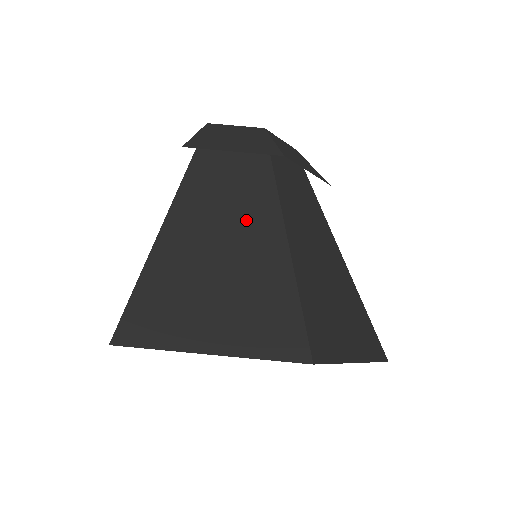
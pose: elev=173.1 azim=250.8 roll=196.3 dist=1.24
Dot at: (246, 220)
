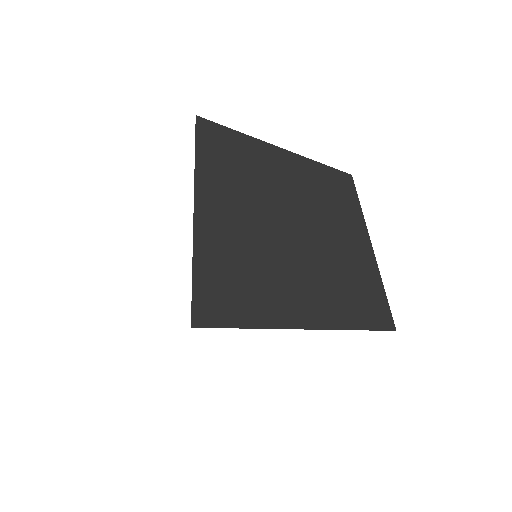
Dot at: occluded
